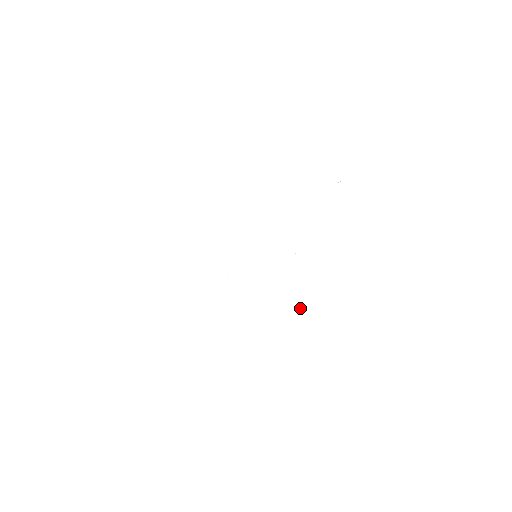
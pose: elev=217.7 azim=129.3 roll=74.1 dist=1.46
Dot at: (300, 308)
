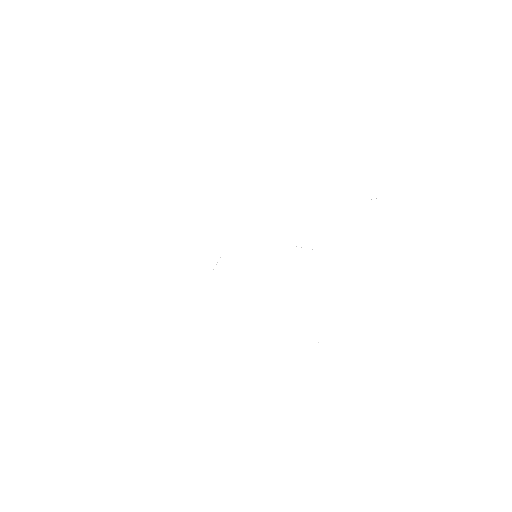
Dot at: occluded
